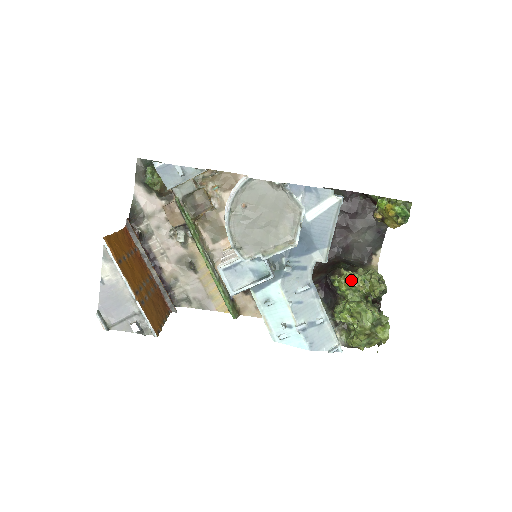
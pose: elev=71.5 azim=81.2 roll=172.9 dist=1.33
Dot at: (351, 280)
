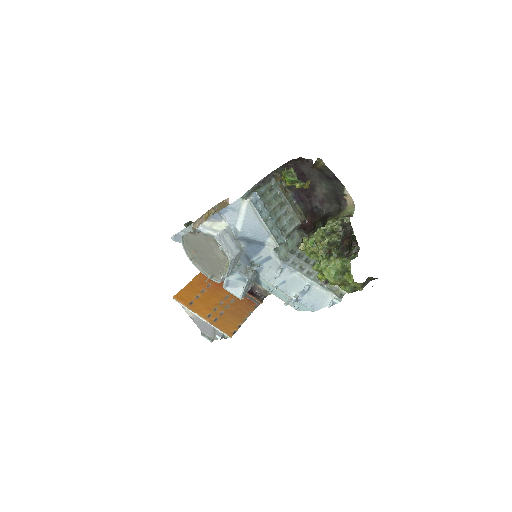
Dot at: (305, 247)
